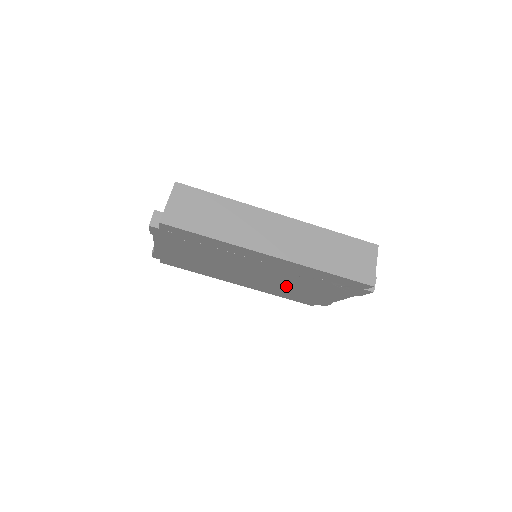
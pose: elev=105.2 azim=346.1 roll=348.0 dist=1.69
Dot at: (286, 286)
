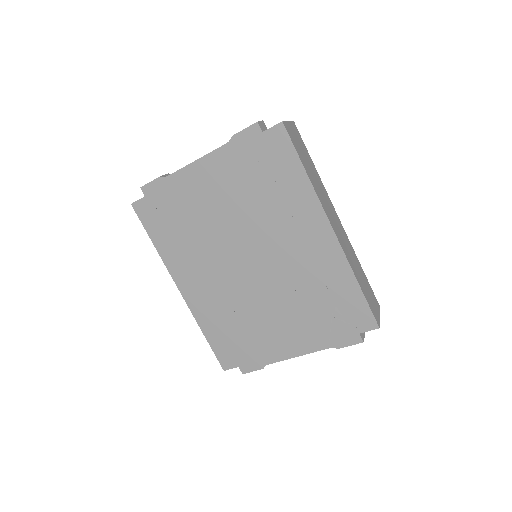
Dot at: (256, 307)
